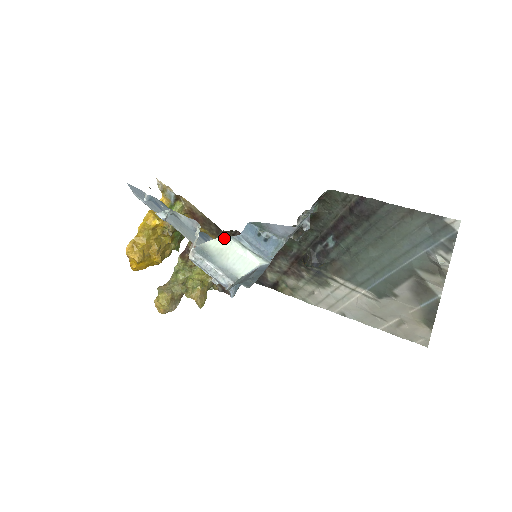
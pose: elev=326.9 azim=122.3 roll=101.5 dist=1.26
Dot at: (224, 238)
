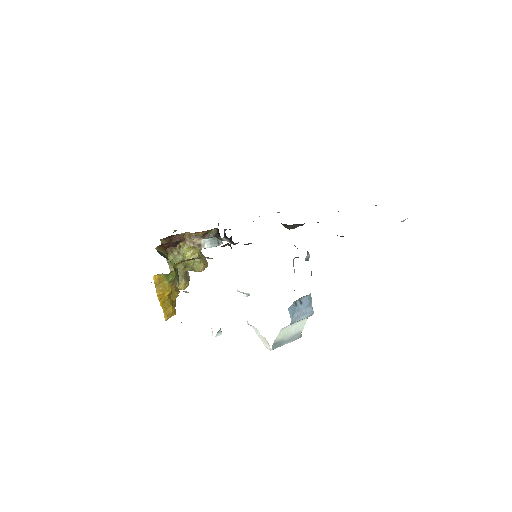
Dot at: (282, 329)
